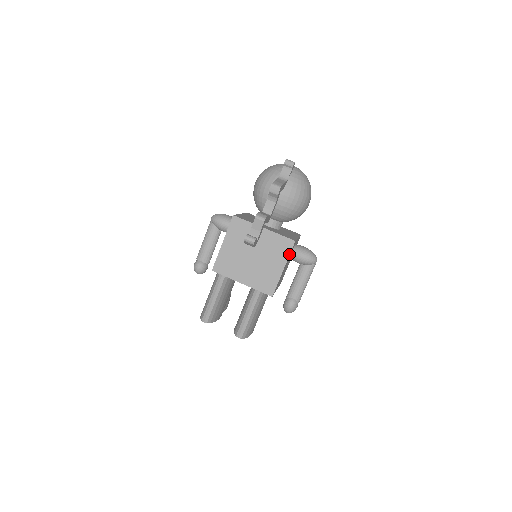
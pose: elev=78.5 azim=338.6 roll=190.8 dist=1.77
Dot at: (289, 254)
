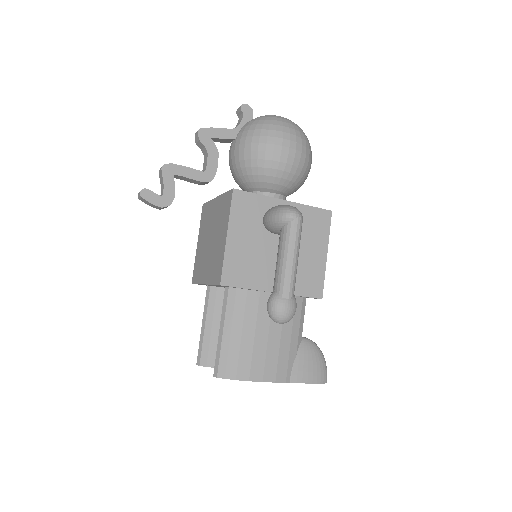
Dot at: (230, 211)
